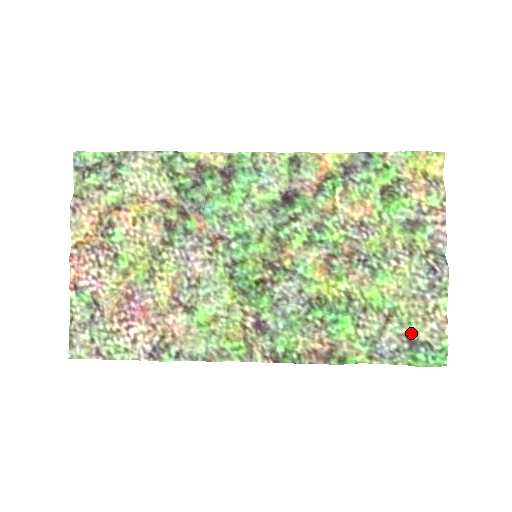
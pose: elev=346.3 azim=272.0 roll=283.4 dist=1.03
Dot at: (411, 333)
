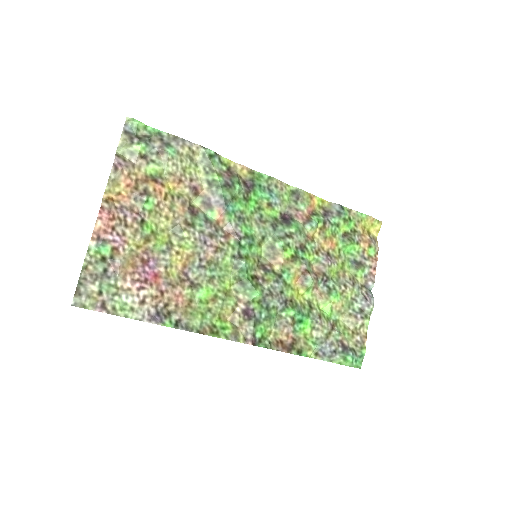
Dot at: (344, 341)
